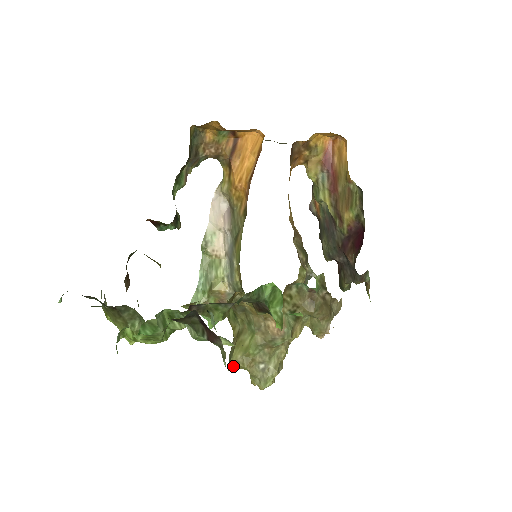
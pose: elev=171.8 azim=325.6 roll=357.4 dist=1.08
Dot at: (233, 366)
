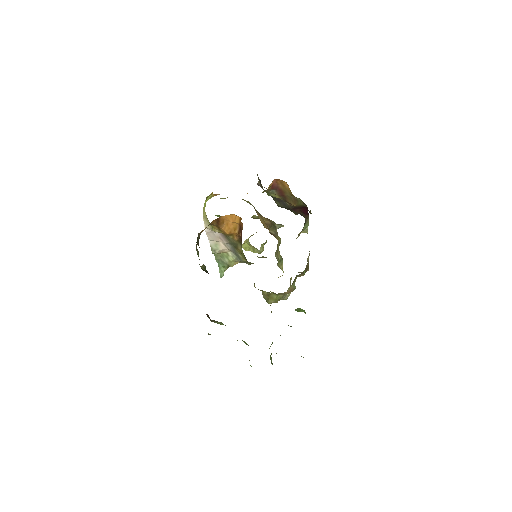
Dot at: (270, 303)
